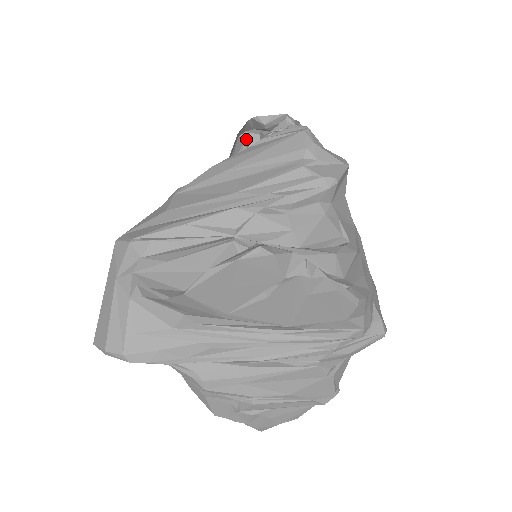
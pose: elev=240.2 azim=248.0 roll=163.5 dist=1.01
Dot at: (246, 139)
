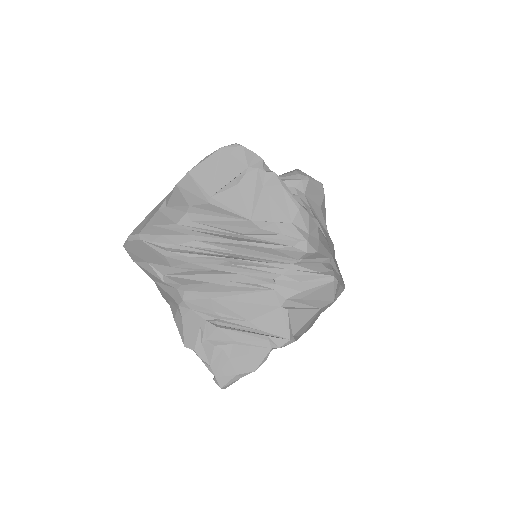
Dot at: occluded
